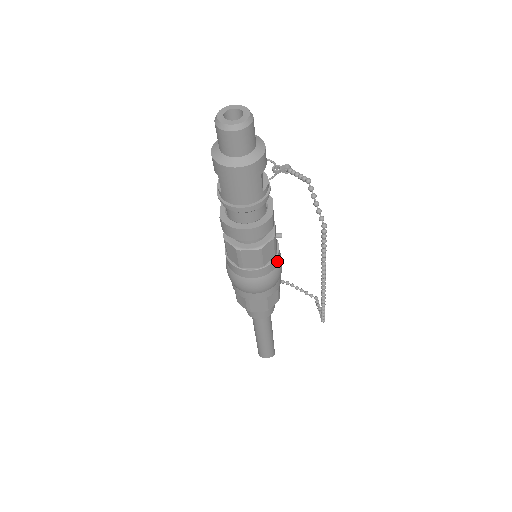
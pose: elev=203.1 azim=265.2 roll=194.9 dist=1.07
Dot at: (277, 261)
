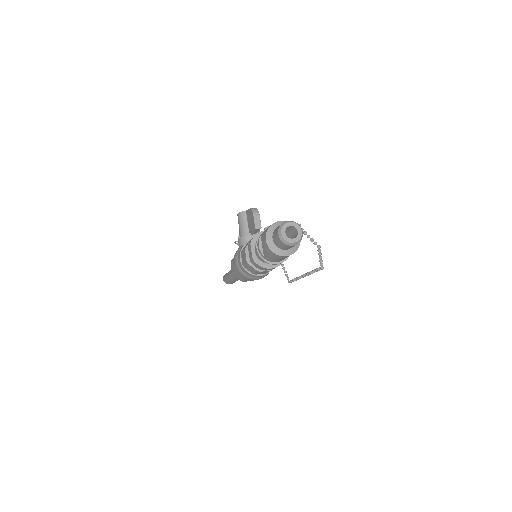
Dot at: occluded
